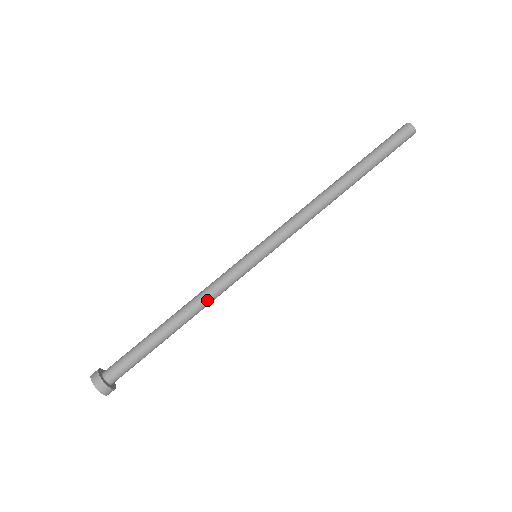
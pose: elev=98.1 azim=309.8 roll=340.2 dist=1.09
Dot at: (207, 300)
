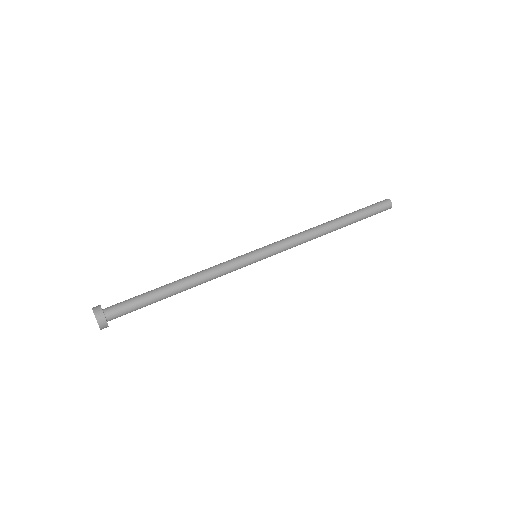
Dot at: (209, 276)
